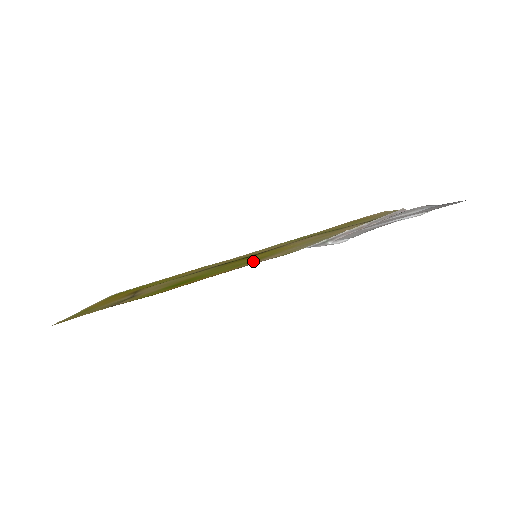
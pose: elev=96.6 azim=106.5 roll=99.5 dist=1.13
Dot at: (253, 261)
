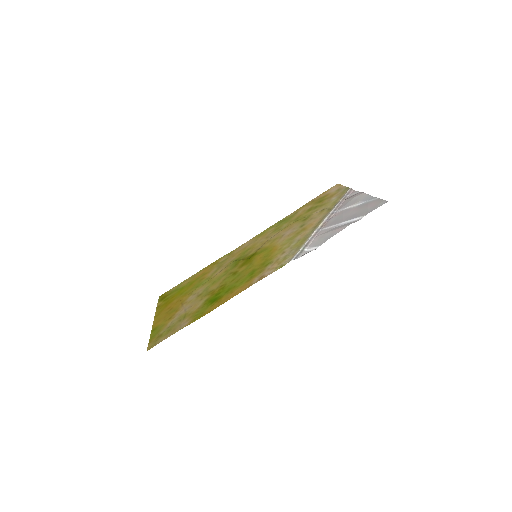
Dot at: (259, 272)
